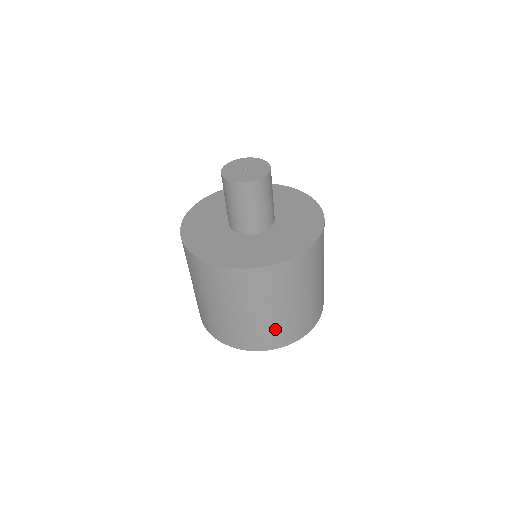
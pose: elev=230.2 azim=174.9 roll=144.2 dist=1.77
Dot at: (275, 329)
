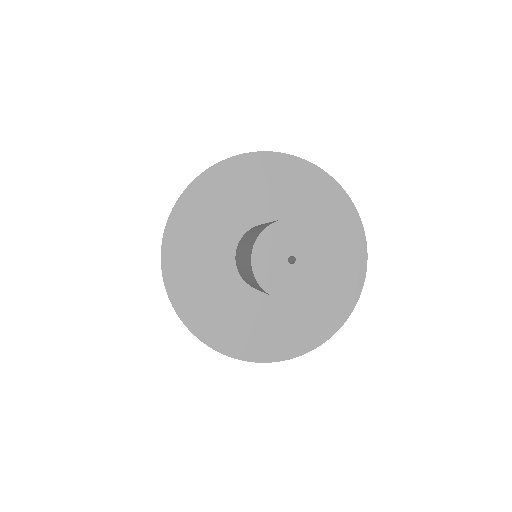
Dot at: occluded
